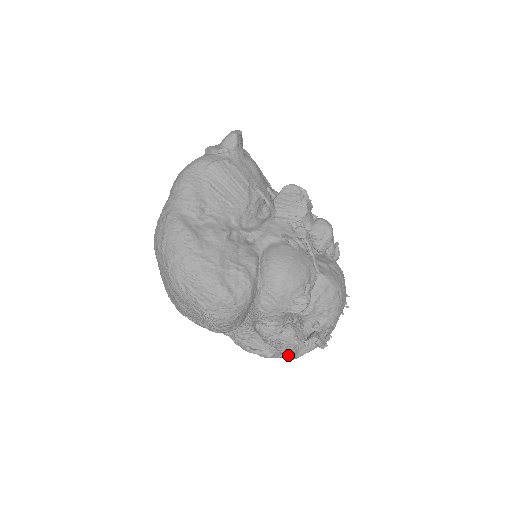
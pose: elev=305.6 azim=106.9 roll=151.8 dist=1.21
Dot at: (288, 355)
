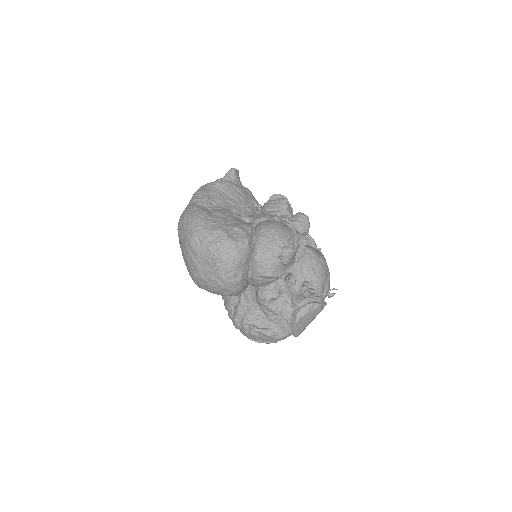
Dot at: (289, 327)
